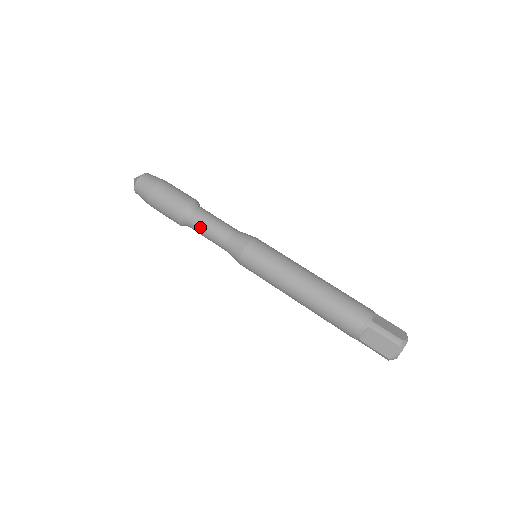
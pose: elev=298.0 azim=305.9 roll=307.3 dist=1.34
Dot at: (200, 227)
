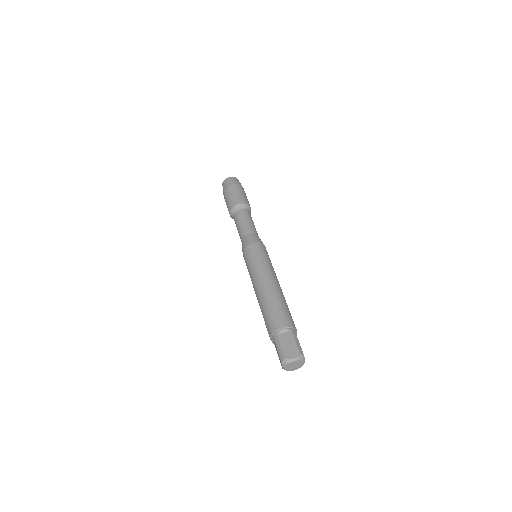
Dot at: (243, 217)
